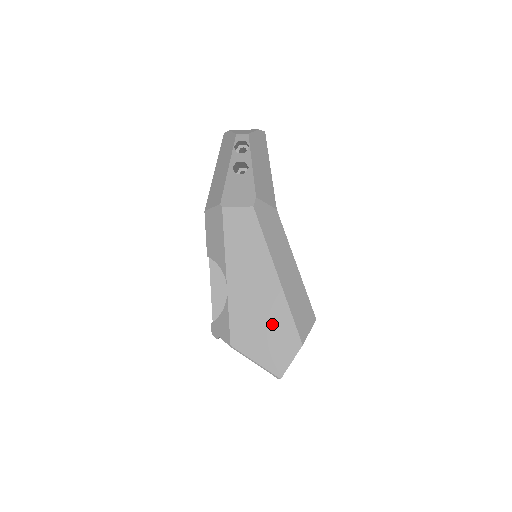
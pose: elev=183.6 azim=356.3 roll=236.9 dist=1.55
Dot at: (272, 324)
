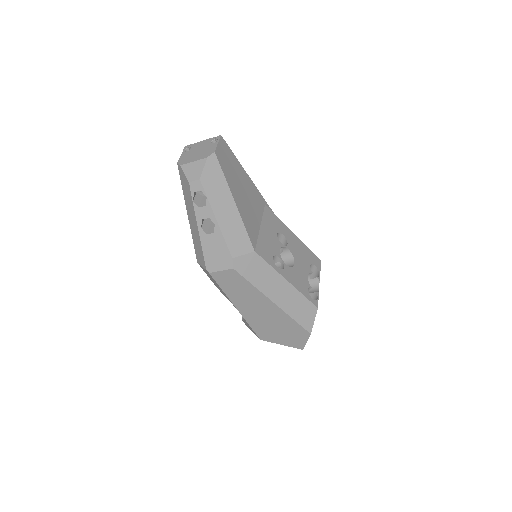
Dot at: (284, 327)
